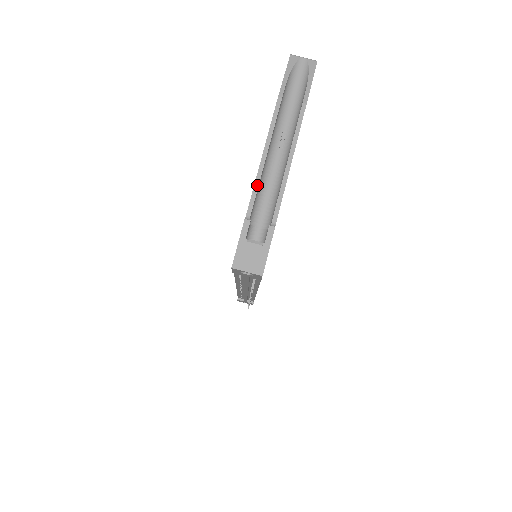
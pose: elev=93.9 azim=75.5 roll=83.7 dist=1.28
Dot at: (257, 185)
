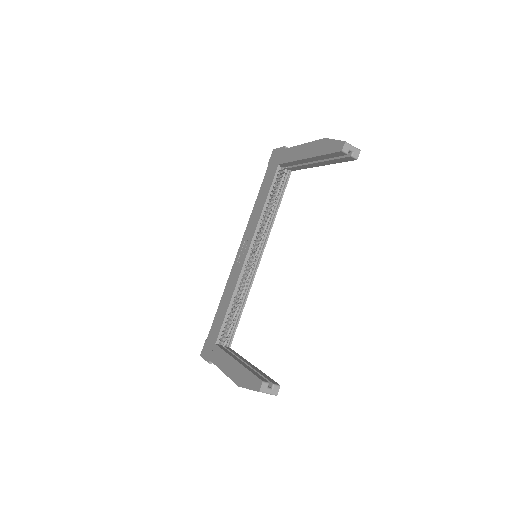
Dot at: (218, 367)
